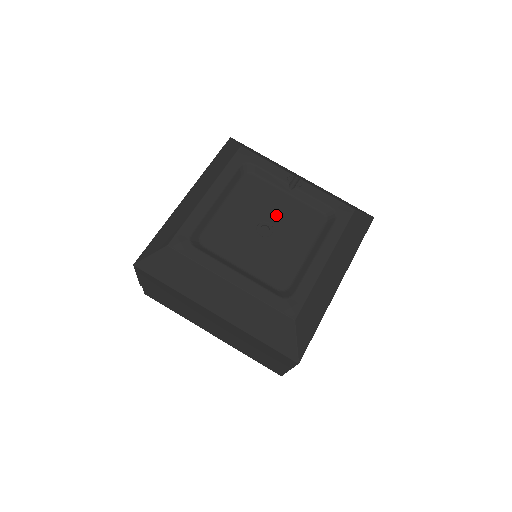
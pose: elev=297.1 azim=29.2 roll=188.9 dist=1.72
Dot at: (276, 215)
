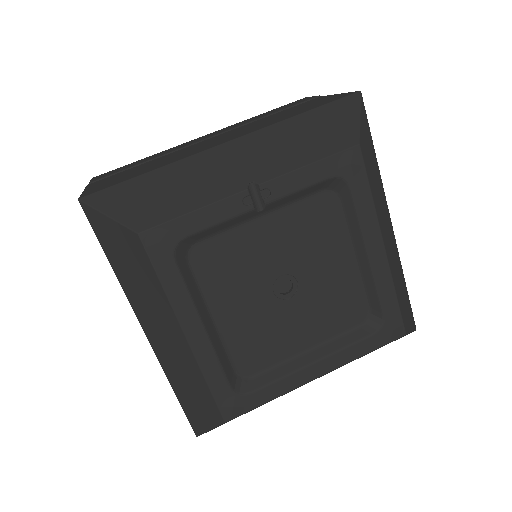
Dot at: (279, 258)
